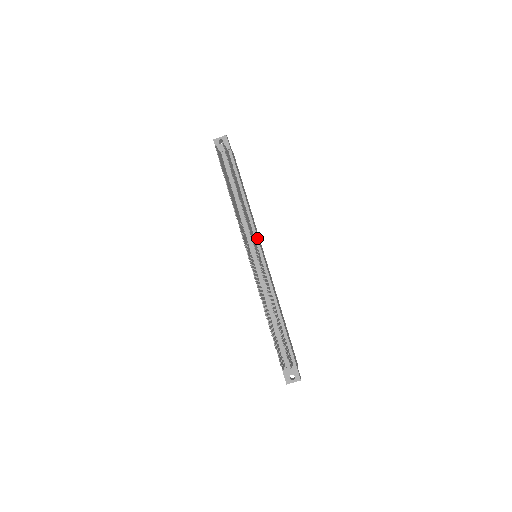
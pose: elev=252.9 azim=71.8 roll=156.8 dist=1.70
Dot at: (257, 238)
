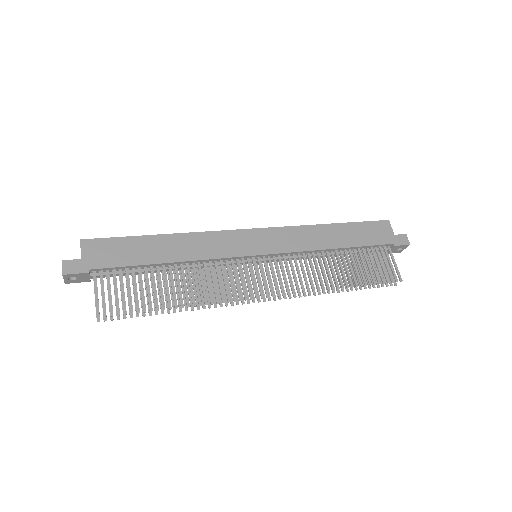
Dot at: (237, 258)
